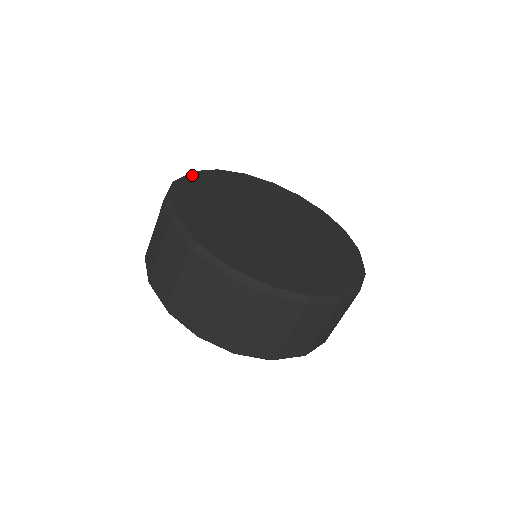
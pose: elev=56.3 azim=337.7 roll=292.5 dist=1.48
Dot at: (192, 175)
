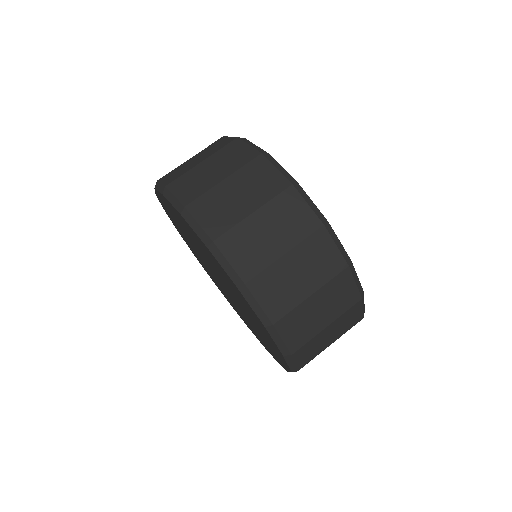
Dot at: occluded
